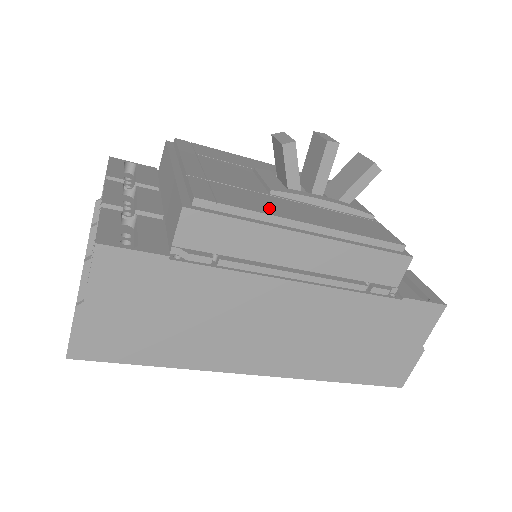
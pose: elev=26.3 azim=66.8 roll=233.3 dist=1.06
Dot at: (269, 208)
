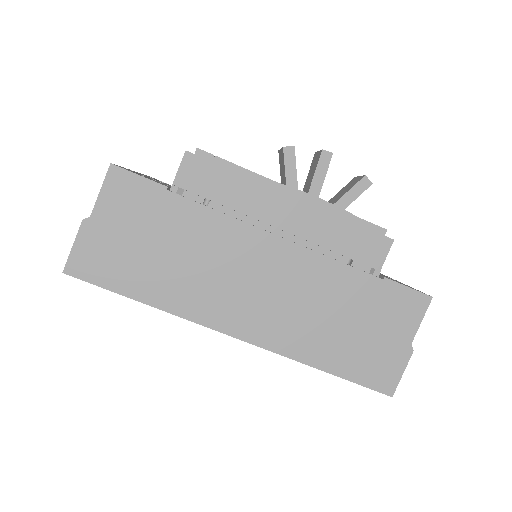
Dot at: occluded
